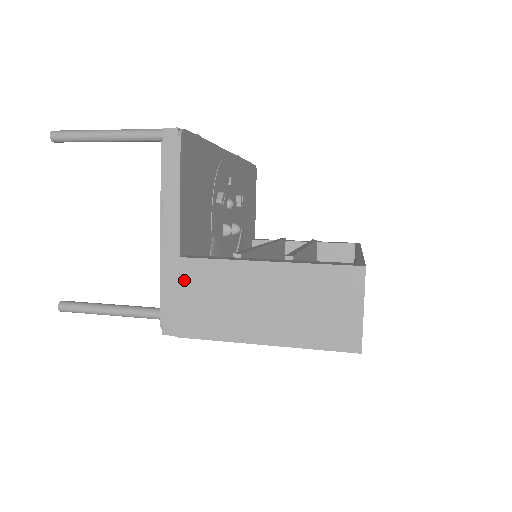
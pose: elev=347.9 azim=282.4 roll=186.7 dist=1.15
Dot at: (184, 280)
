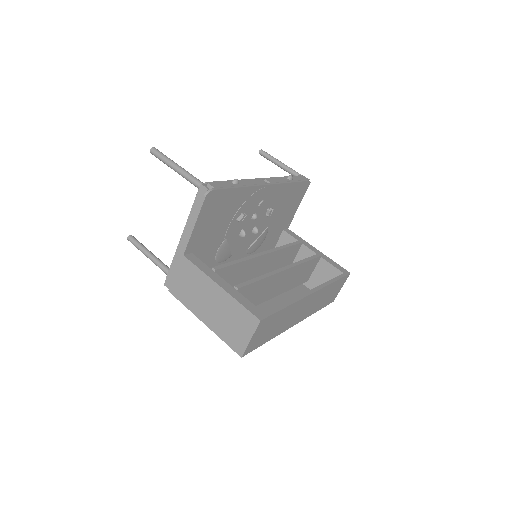
Dot at: (181, 267)
